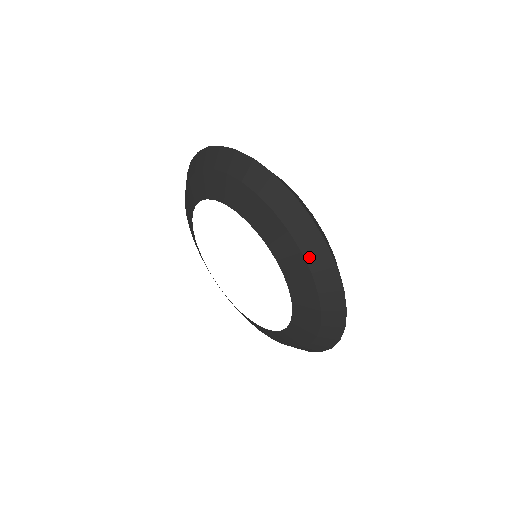
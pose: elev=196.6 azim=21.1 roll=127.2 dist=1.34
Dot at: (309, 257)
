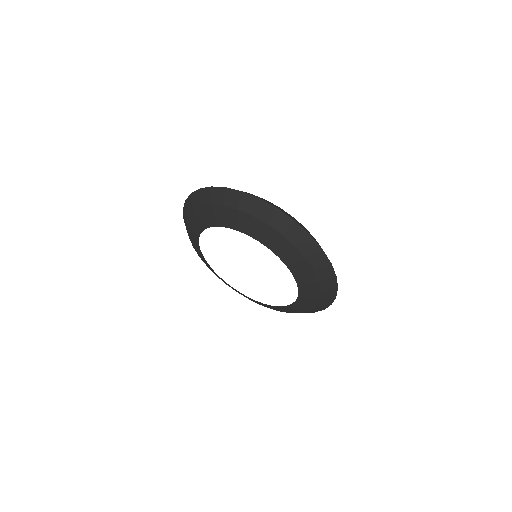
Dot at: (274, 225)
